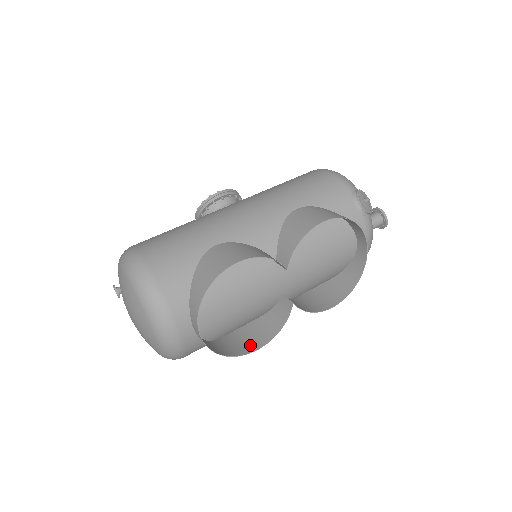
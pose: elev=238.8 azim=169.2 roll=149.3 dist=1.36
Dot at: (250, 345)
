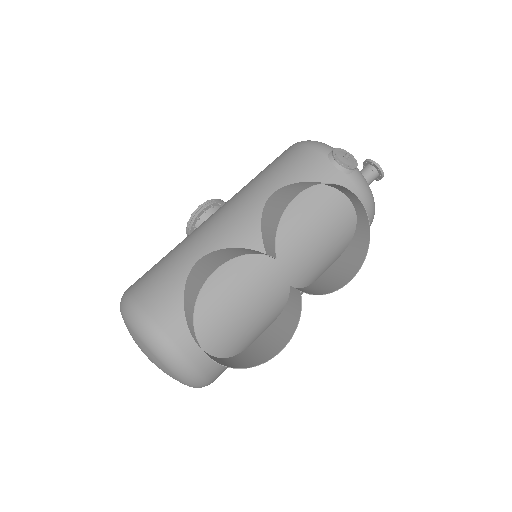
Dot at: (273, 349)
